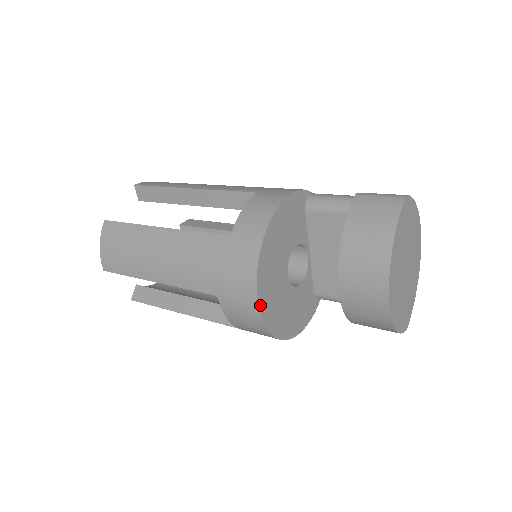
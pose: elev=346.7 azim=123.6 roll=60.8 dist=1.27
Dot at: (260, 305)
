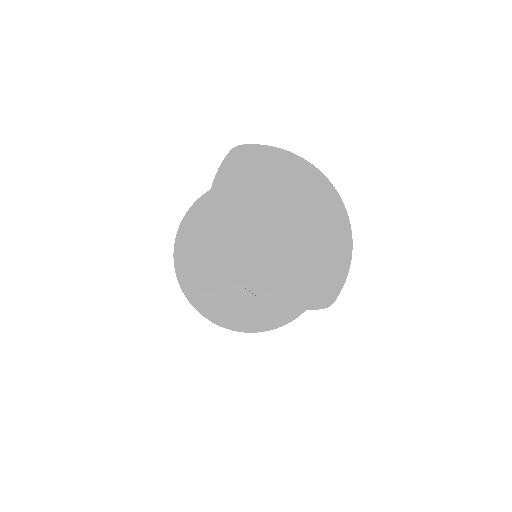
Dot at: (187, 293)
